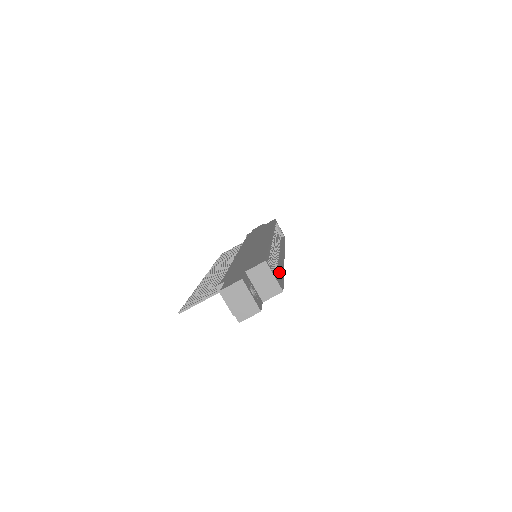
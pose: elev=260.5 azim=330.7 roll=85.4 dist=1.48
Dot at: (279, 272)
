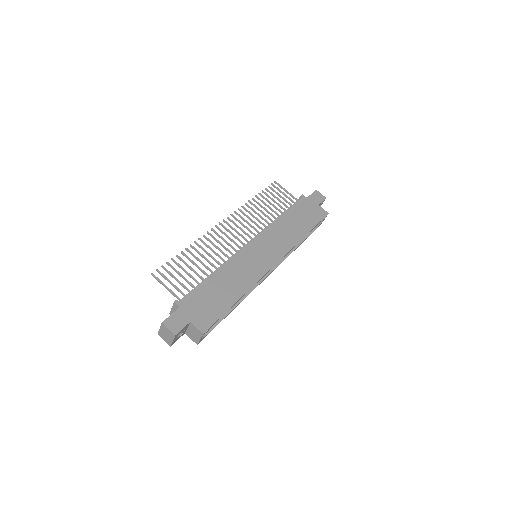
Dot at: (230, 309)
